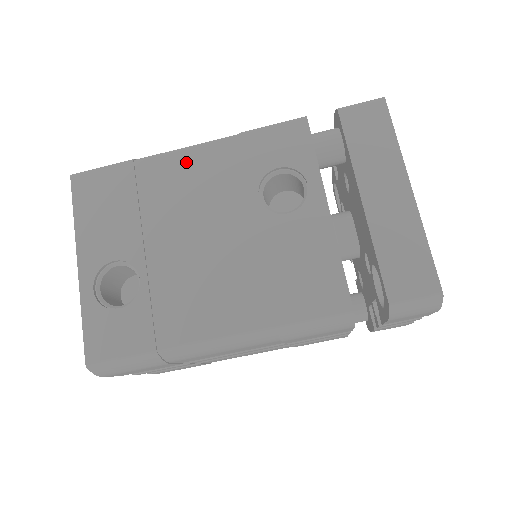
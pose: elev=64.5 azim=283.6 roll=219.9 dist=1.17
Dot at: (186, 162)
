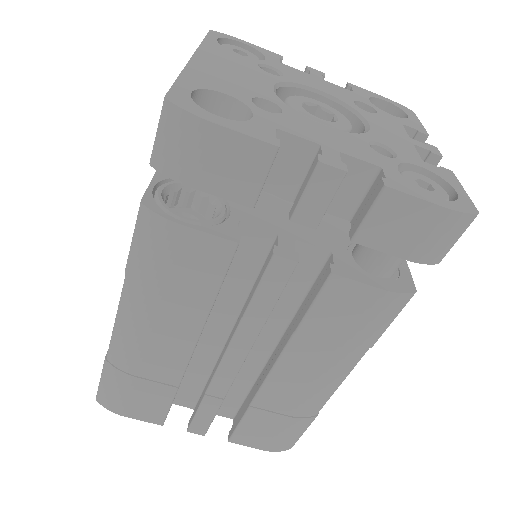
Dot at: occluded
